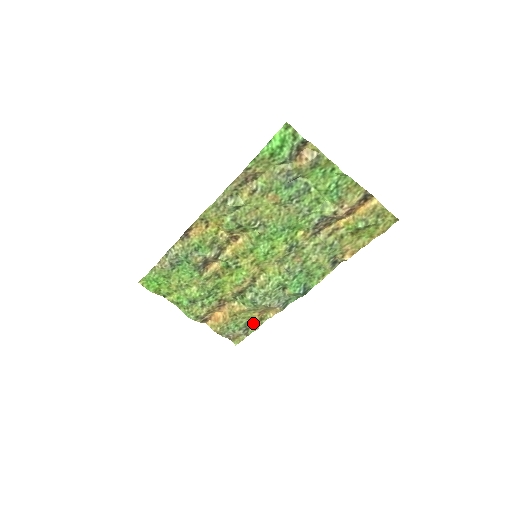
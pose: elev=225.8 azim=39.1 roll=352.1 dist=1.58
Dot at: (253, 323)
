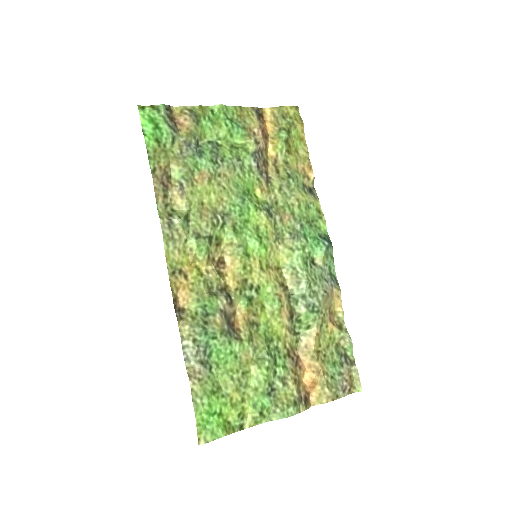
Dot at: (341, 342)
